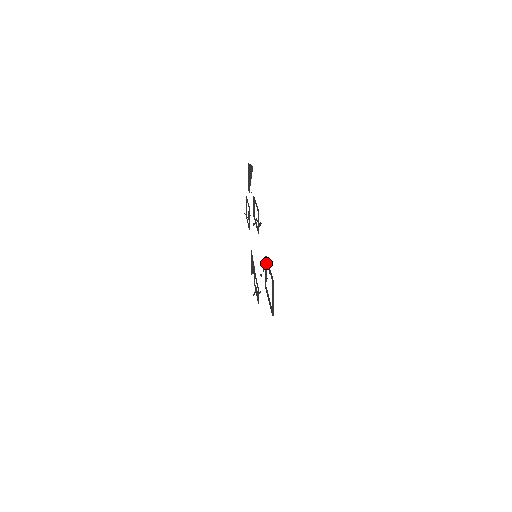
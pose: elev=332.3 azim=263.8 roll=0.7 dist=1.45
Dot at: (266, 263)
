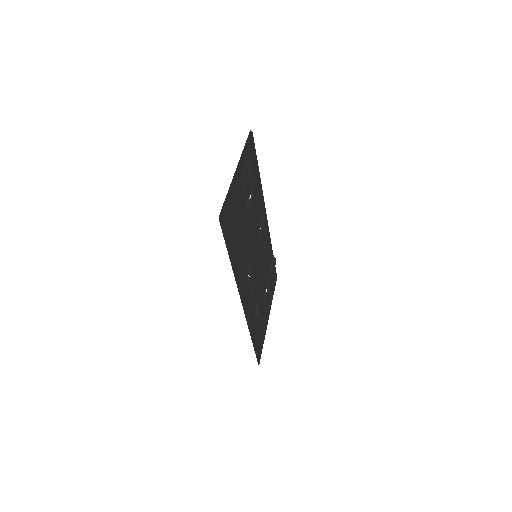
Dot at: occluded
